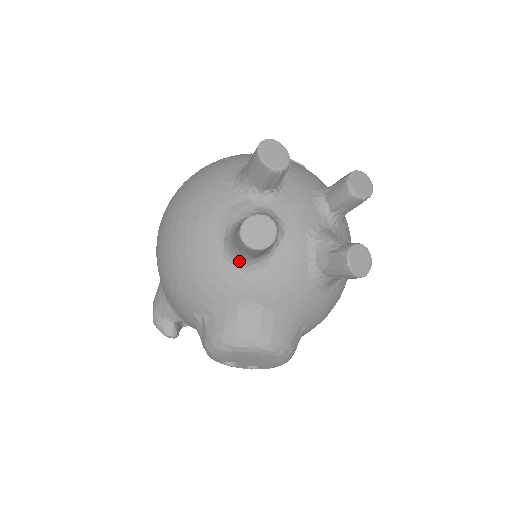
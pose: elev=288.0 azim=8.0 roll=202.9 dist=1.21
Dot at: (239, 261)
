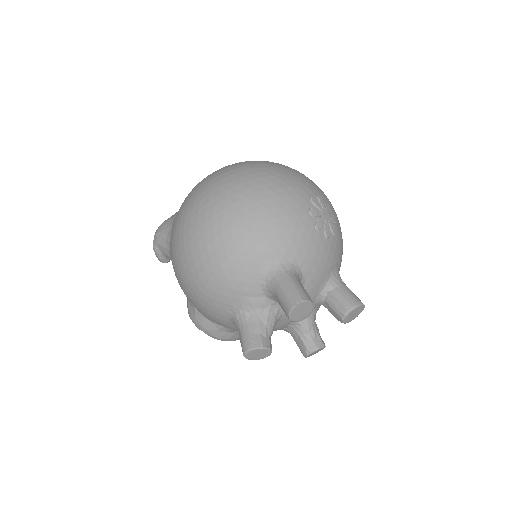
Dot at: occluded
